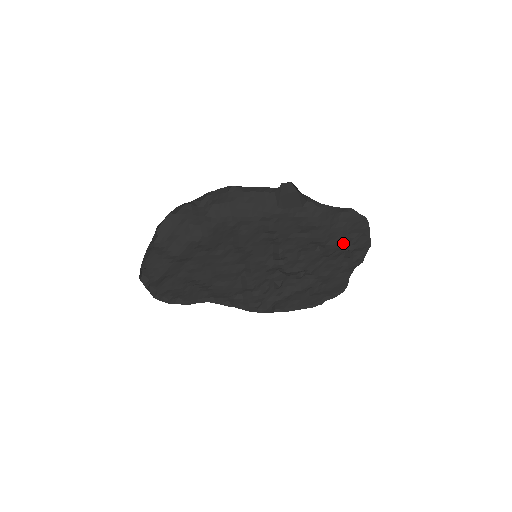
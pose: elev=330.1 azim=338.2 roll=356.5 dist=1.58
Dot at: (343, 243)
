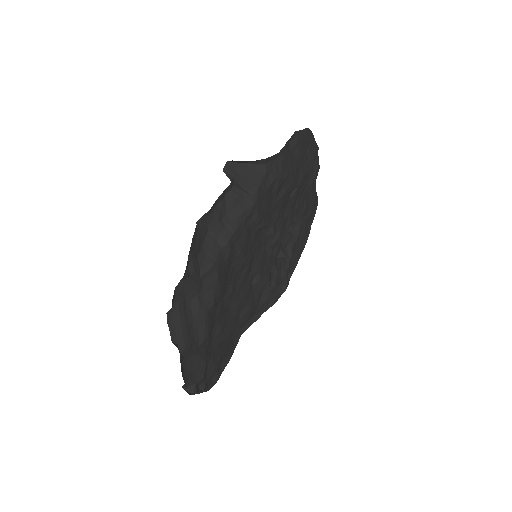
Dot at: (306, 168)
